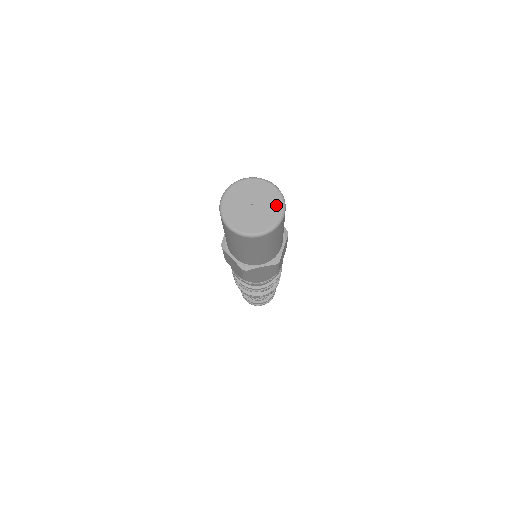
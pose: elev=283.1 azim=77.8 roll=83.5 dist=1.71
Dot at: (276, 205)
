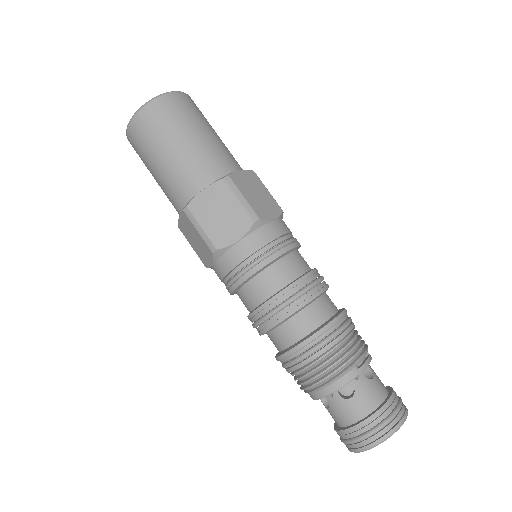
Dot at: occluded
